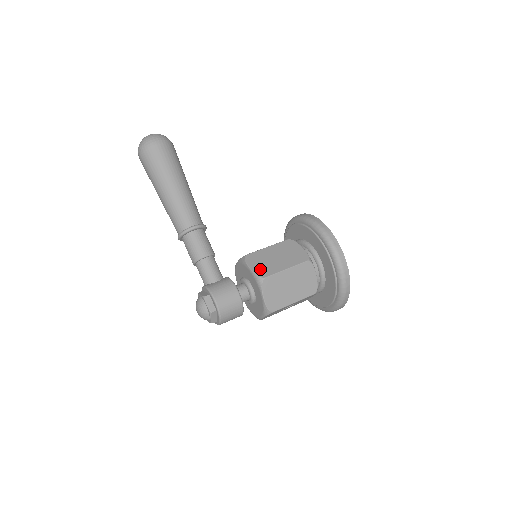
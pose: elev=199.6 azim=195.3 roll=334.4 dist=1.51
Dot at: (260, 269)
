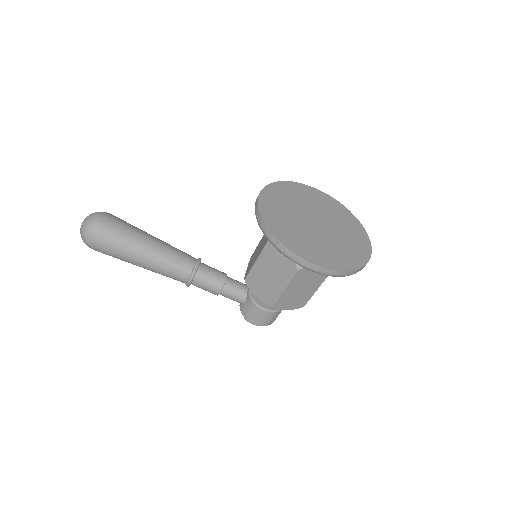
Dot at: (264, 296)
